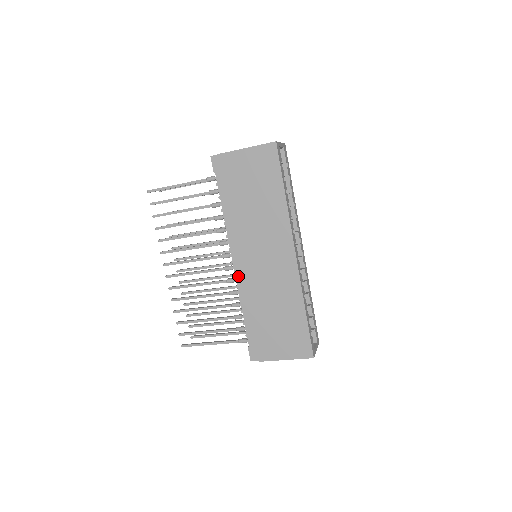
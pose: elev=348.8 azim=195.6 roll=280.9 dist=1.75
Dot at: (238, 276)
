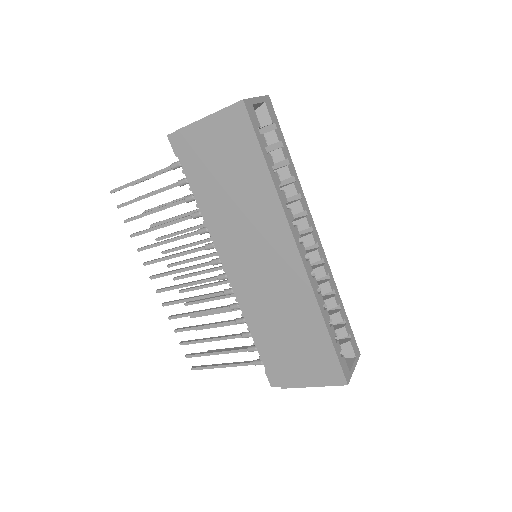
Dot at: (235, 287)
